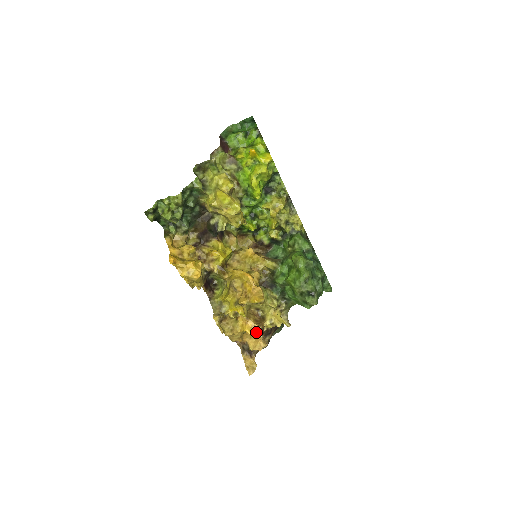
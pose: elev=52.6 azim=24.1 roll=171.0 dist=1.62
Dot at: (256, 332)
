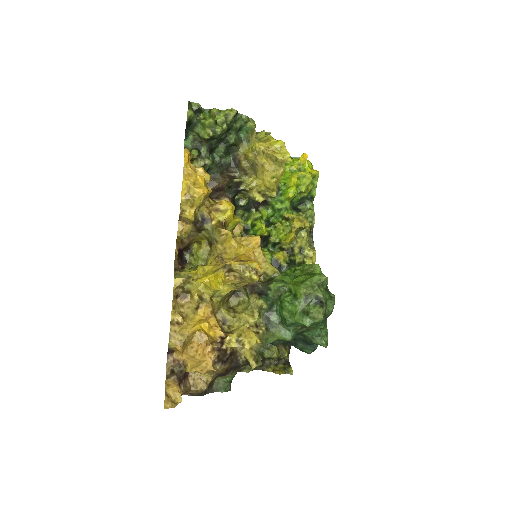
Dot at: (210, 344)
